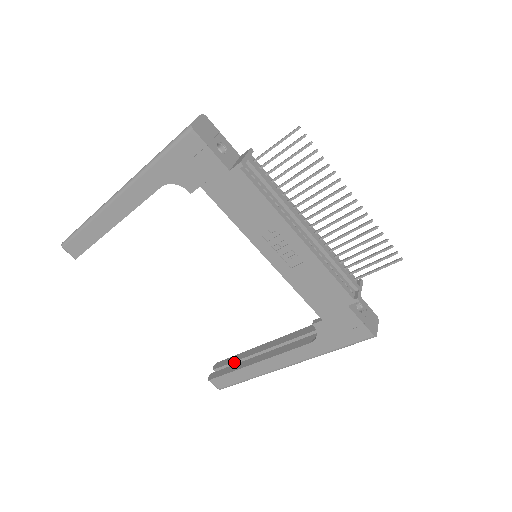
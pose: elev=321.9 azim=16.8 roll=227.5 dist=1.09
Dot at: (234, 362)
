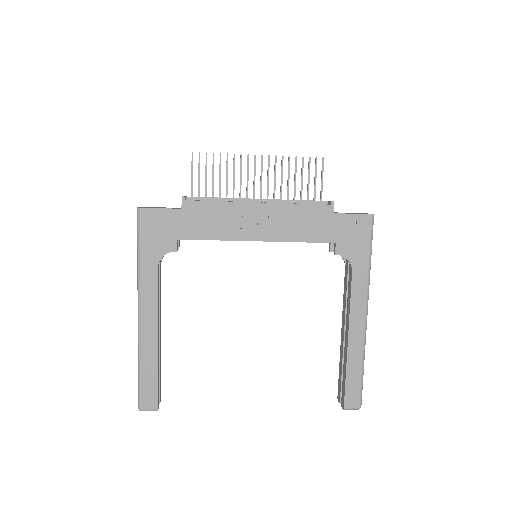
Dot at: (342, 372)
